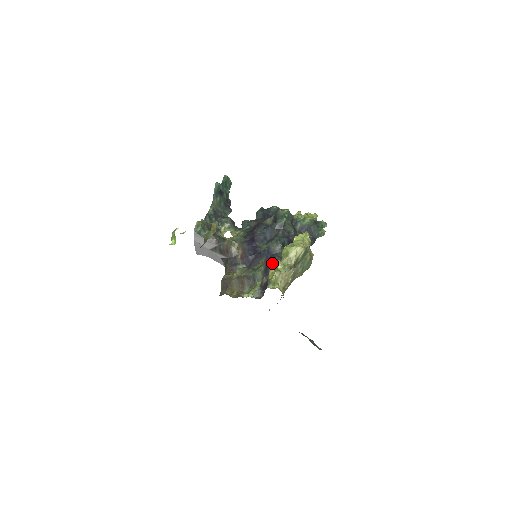
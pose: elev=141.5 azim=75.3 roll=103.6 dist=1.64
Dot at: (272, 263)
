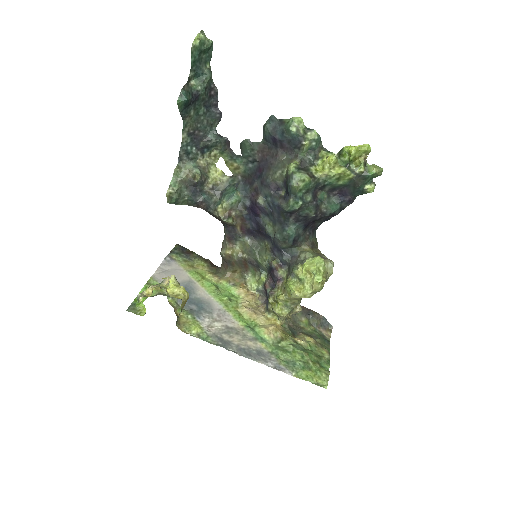
Dot at: (276, 272)
